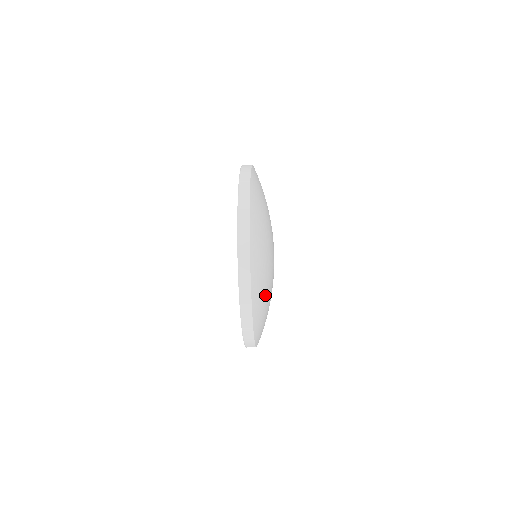
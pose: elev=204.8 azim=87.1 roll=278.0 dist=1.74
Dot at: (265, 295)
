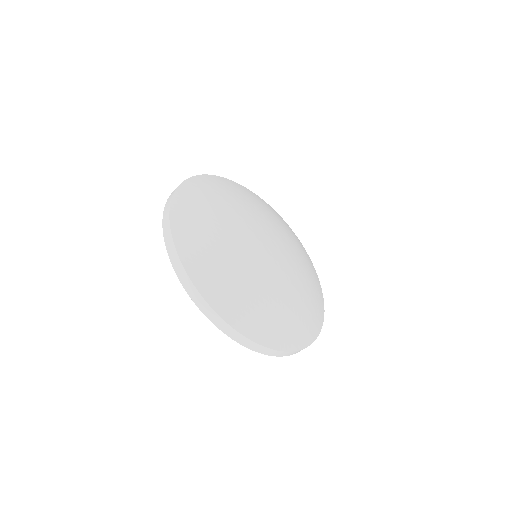
Dot at: (280, 311)
